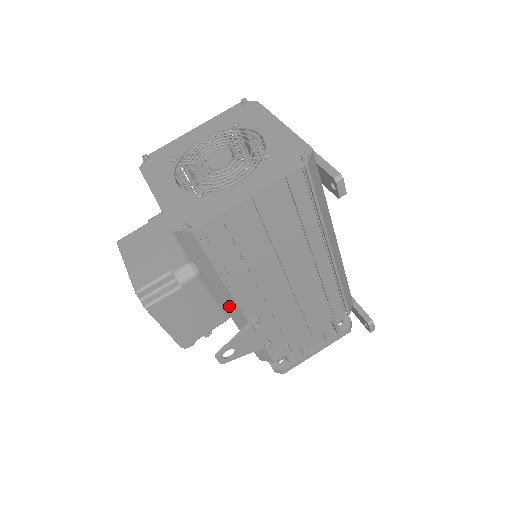
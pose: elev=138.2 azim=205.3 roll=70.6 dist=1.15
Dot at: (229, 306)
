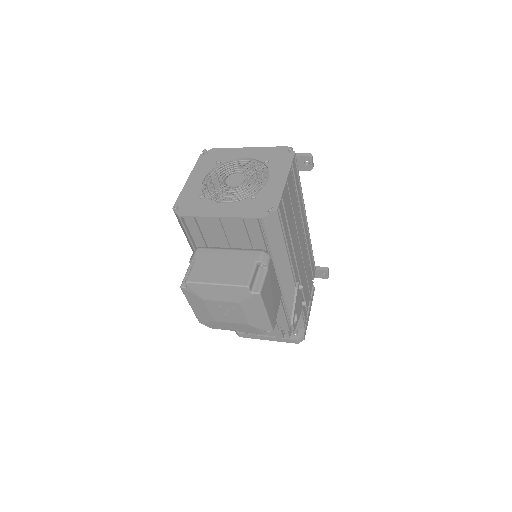
Dot at: (285, 278)
